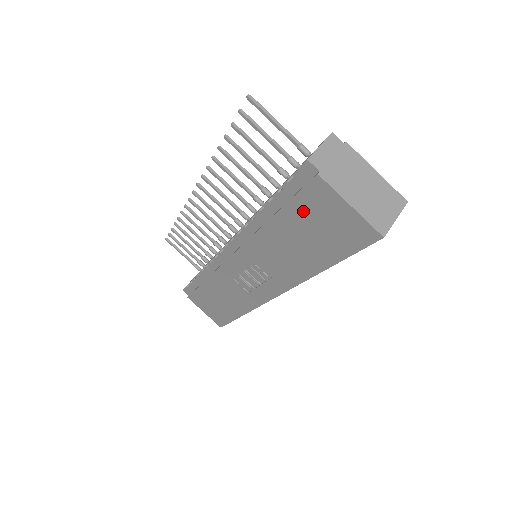
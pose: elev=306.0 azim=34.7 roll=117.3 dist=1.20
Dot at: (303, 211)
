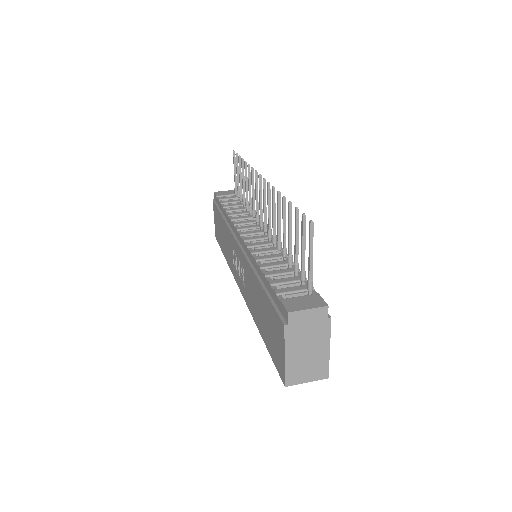
Dot at: (271, 314)
